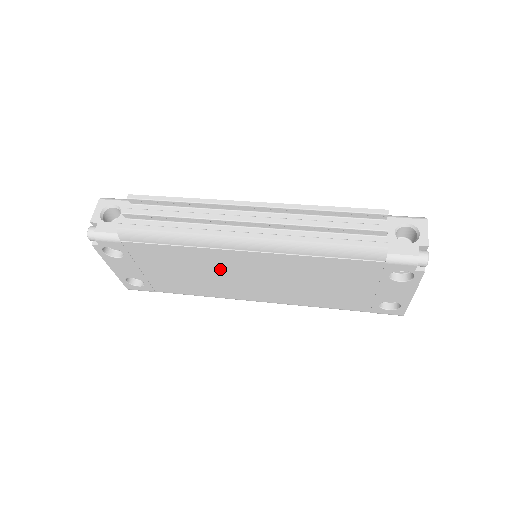
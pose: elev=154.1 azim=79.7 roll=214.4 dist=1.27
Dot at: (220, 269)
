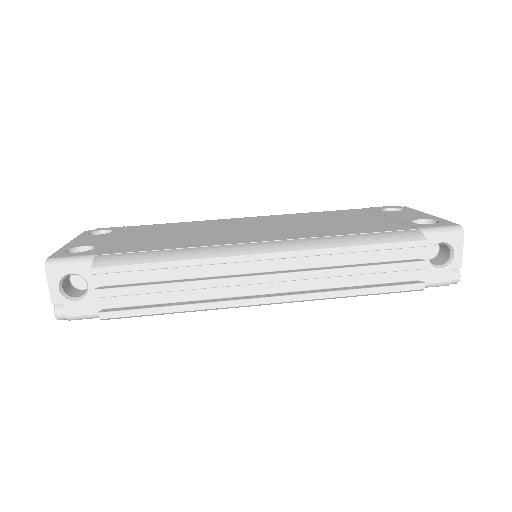
Dot at: occluded
